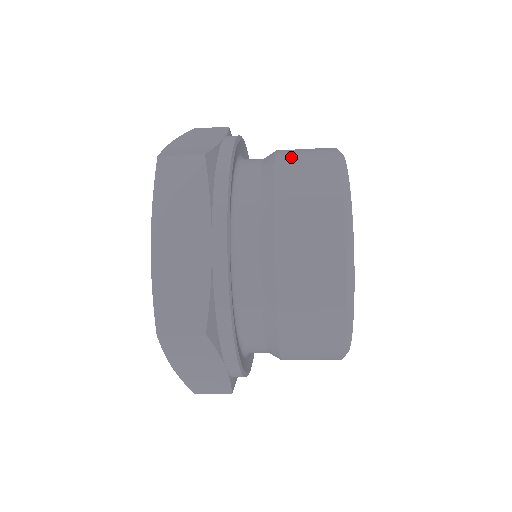
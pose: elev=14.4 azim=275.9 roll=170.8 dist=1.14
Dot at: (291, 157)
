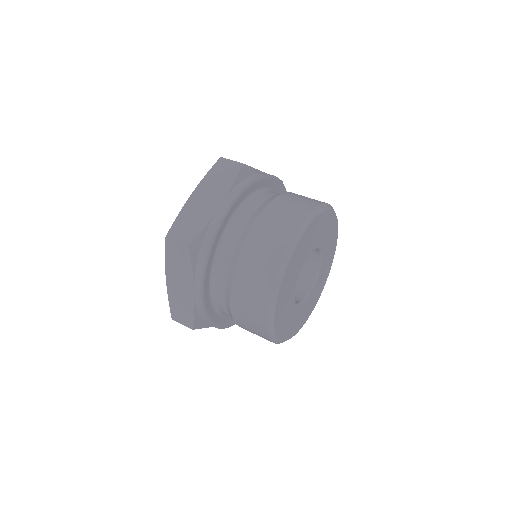
Dot at: (258, 237)
